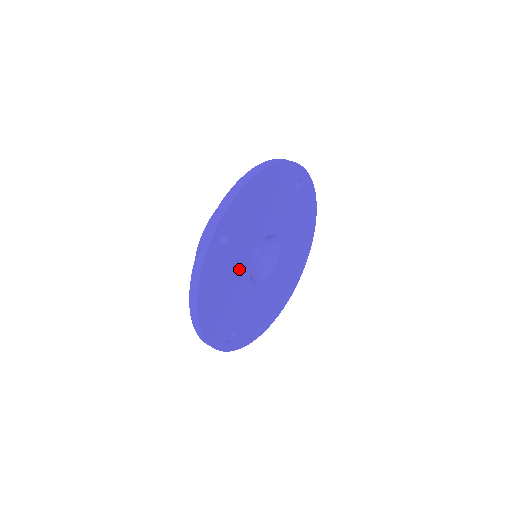
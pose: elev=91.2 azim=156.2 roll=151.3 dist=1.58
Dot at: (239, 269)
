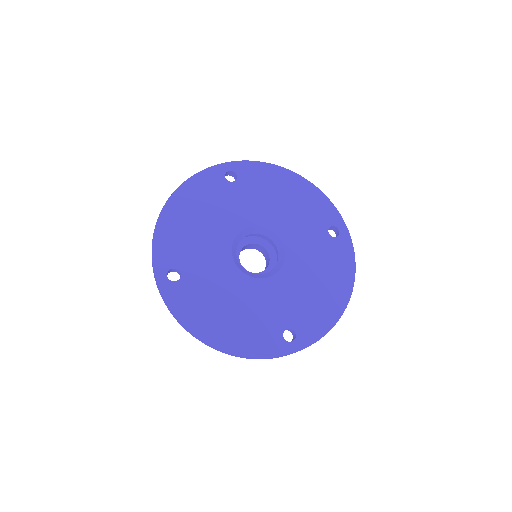
Dot at: (228, 219)
